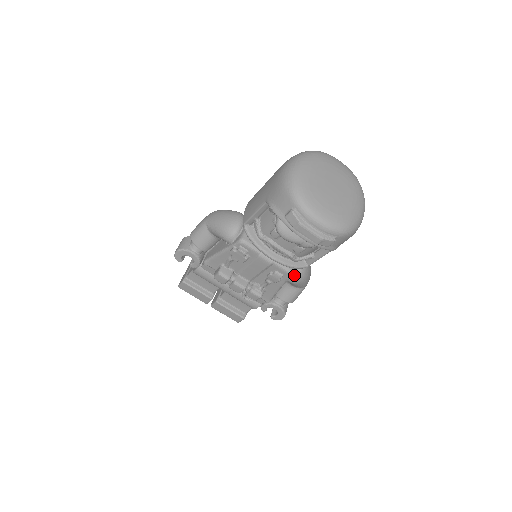
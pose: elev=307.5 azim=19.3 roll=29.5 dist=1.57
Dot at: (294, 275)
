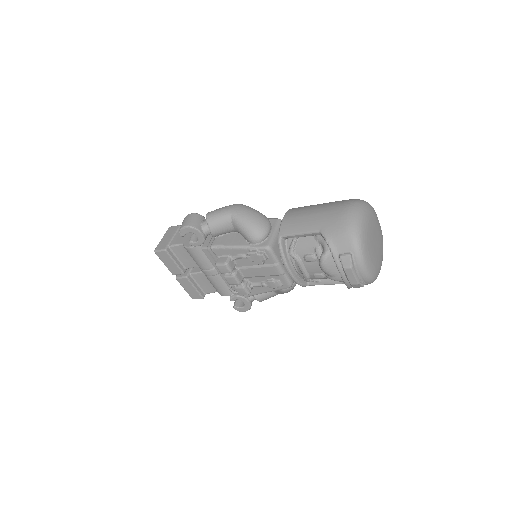
Dot at: occluded
